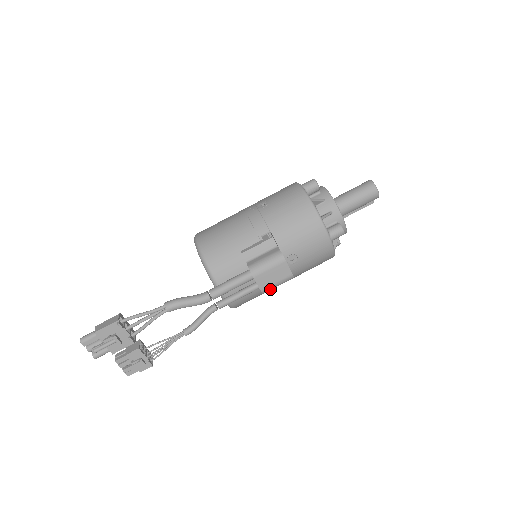
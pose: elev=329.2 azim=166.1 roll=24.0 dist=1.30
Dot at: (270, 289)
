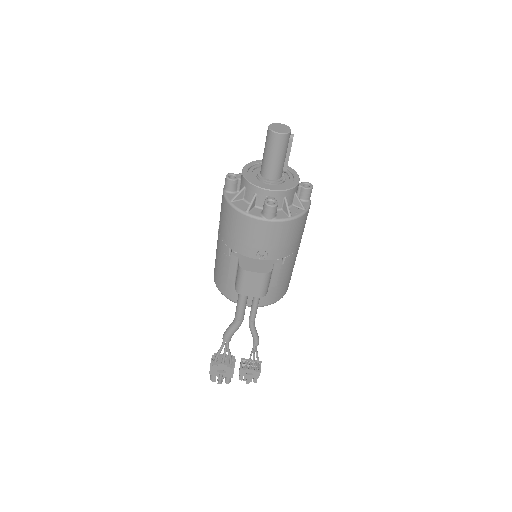
Dot at: (264, 291)
